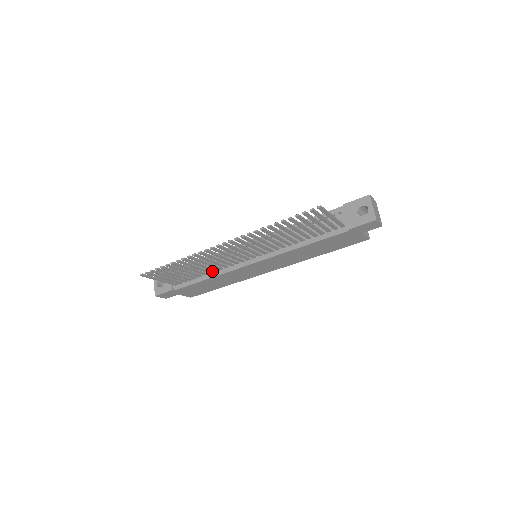
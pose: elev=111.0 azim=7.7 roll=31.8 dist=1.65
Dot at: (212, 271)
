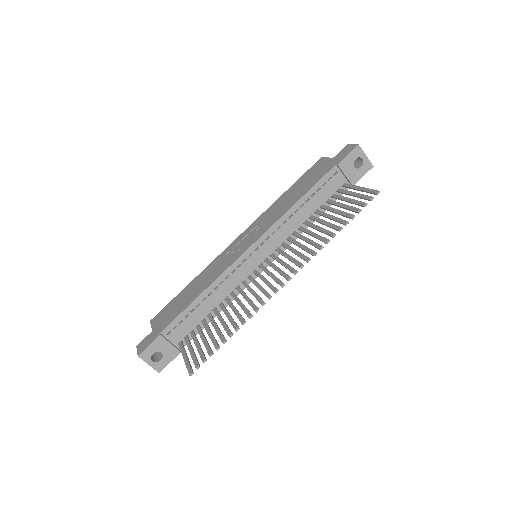
Dot at: (221, 302)
